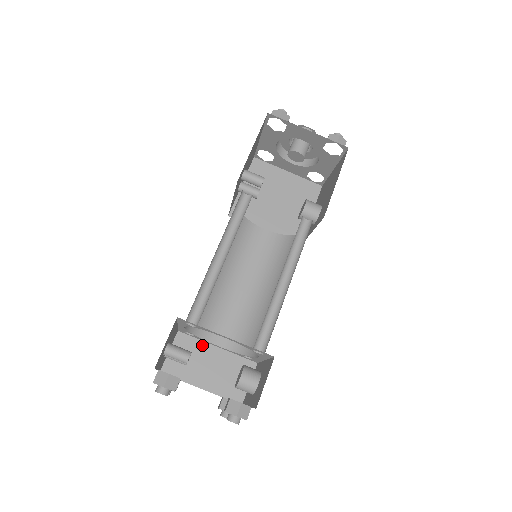
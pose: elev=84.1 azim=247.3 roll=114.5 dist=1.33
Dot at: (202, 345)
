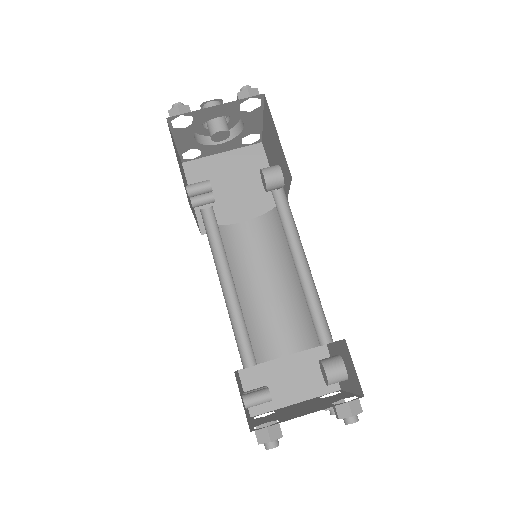
Dot at: (268, 366)
